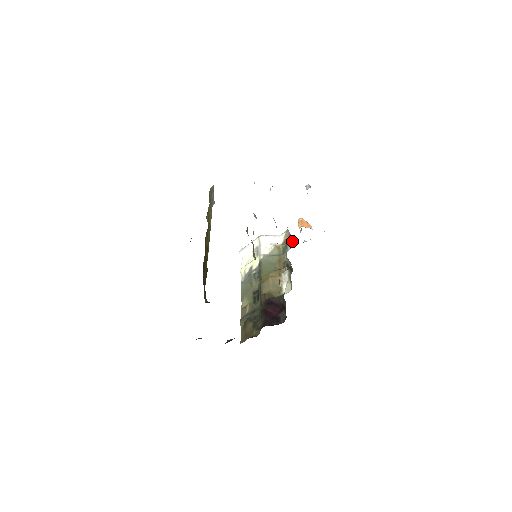
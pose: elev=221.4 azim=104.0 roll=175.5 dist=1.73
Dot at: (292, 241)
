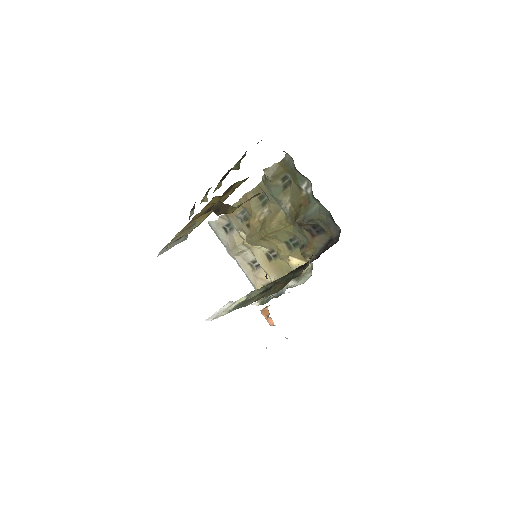
Dot at: occluded
